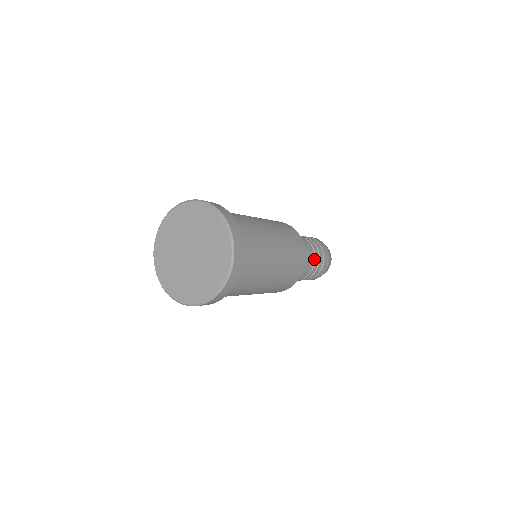
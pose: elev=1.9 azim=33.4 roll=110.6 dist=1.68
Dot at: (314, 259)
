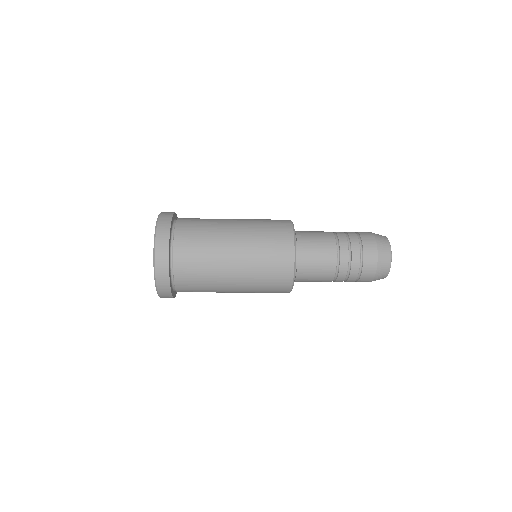
Dot at: (338, 241)
